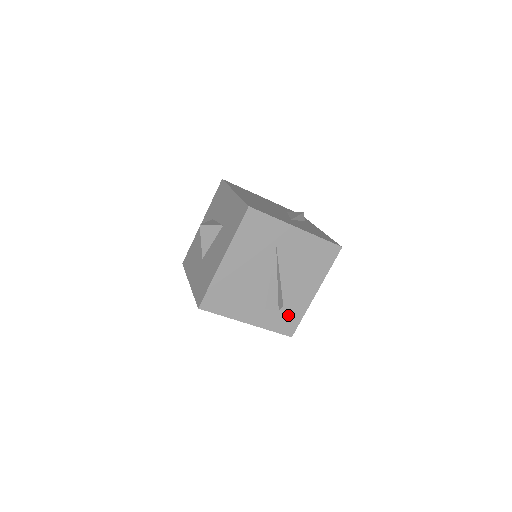
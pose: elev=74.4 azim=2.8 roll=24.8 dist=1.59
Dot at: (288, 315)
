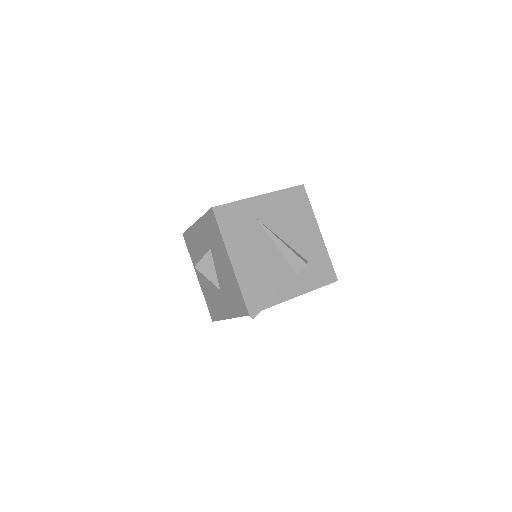
Dot at: (318, 265)
